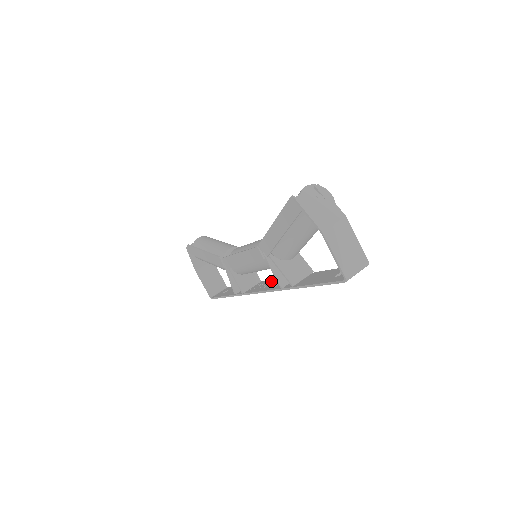
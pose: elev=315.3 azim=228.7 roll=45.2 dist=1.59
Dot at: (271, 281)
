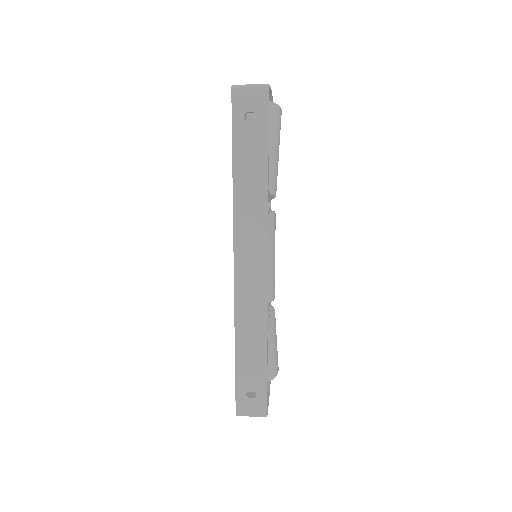
Dot at: (261, 278)
